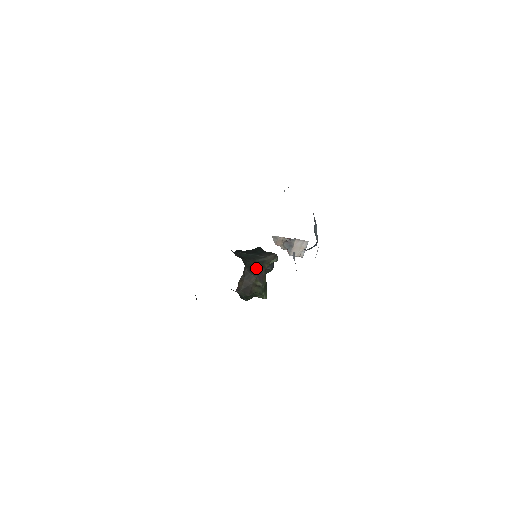
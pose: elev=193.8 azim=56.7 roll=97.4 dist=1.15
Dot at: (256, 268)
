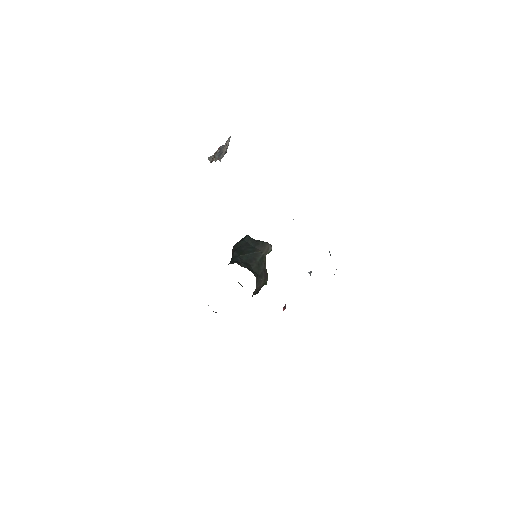
Dot at: (261, 270)
